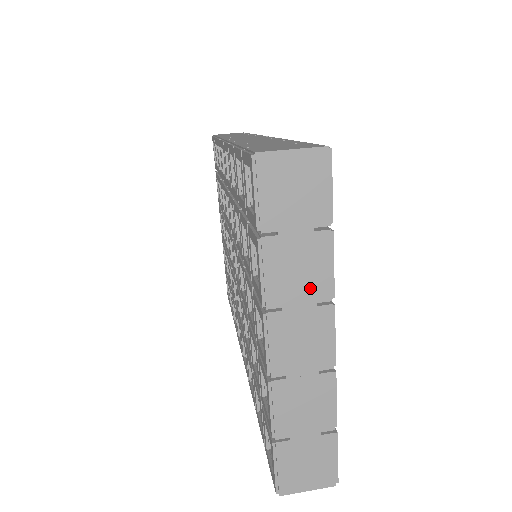
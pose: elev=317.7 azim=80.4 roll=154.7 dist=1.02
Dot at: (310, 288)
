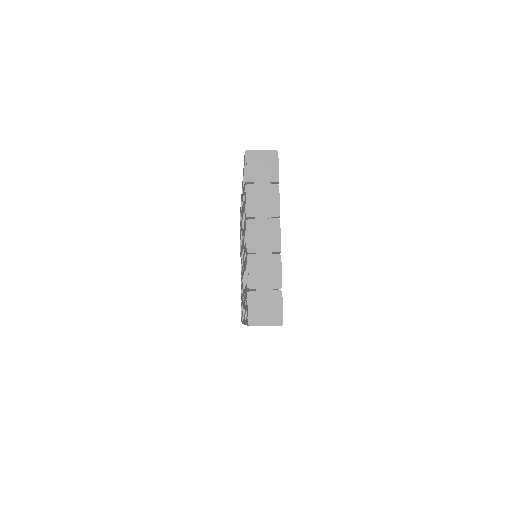
Dot at: (268, 209)
